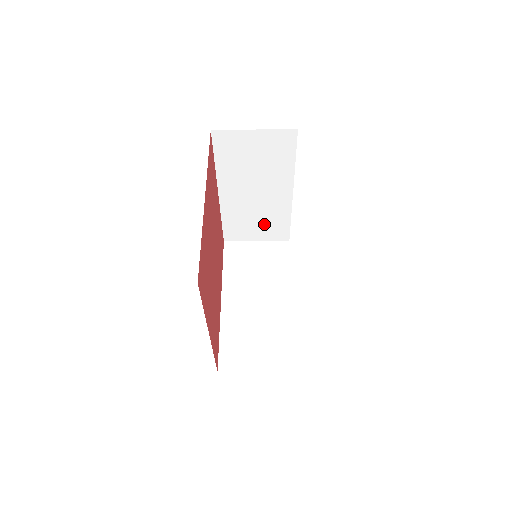
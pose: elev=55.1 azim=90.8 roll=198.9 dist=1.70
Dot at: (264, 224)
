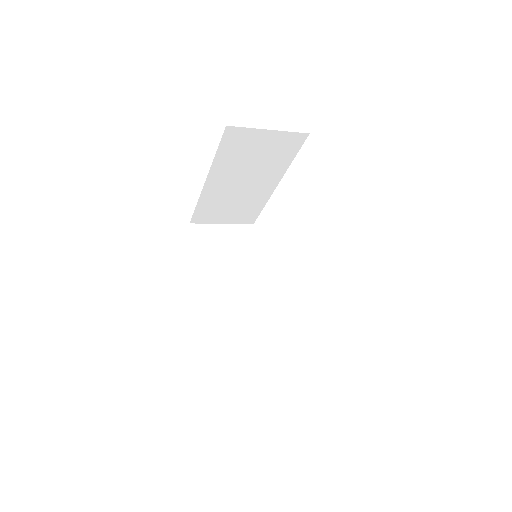
Dot at: occluded
